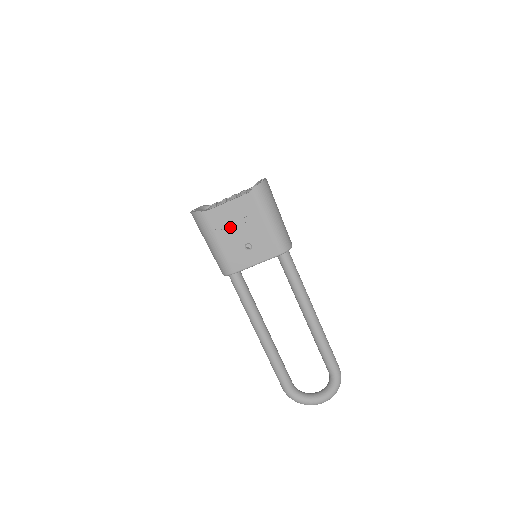
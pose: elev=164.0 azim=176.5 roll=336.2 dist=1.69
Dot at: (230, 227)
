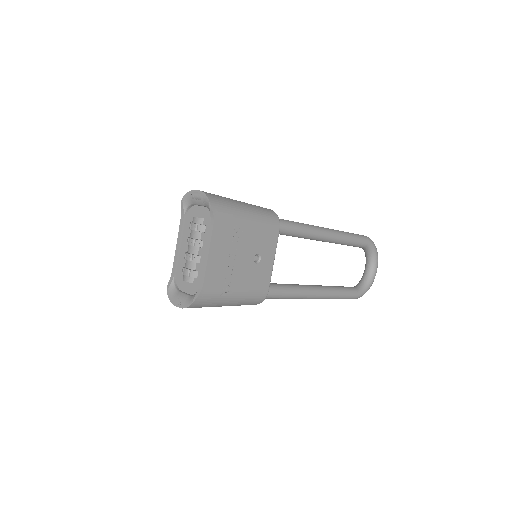
Dot at: (231, 268)
